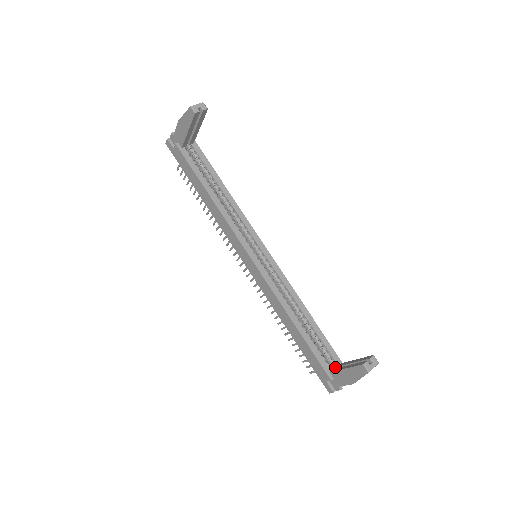
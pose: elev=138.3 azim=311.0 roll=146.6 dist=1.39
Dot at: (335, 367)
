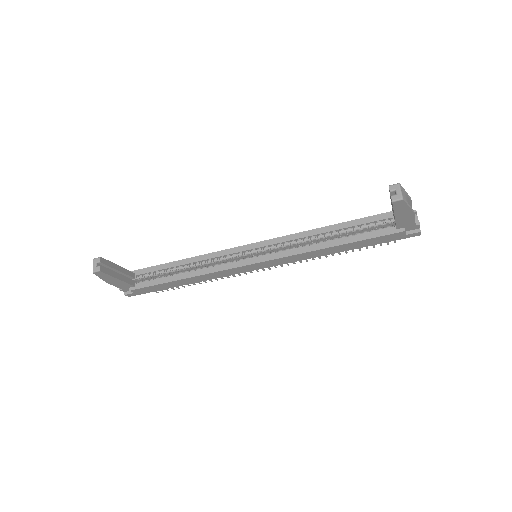
Dot at: (394, 221)
